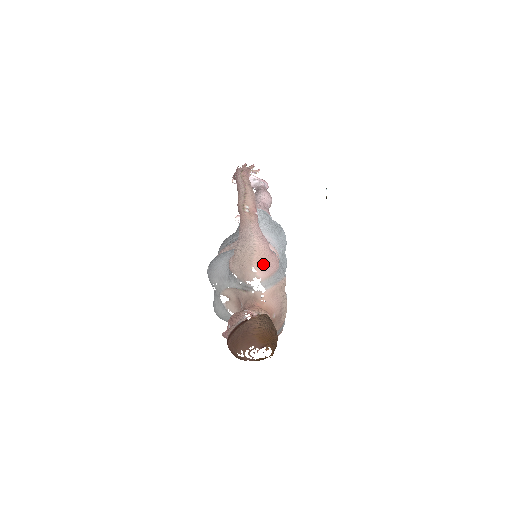
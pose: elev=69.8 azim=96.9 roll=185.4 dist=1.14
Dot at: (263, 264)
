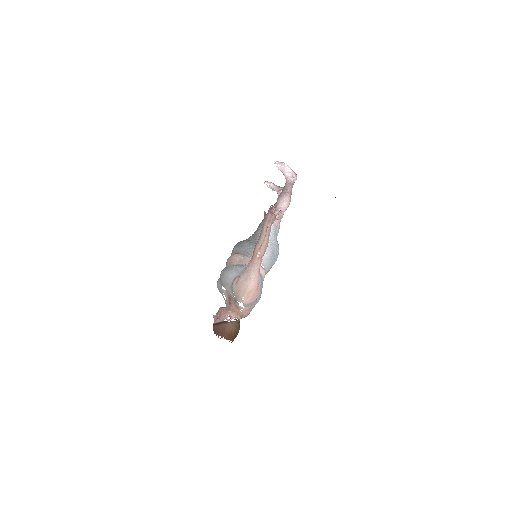
Dot at: (249, 297)
